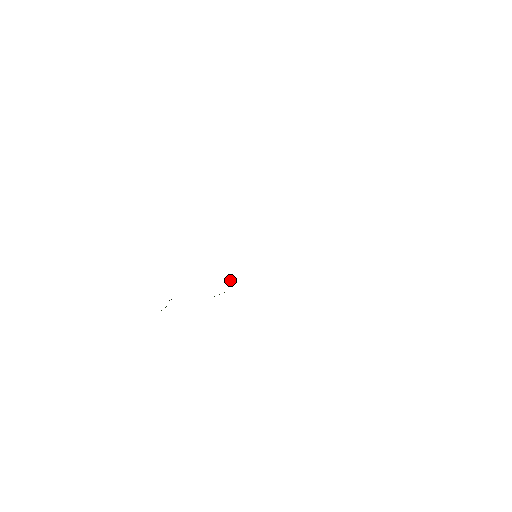
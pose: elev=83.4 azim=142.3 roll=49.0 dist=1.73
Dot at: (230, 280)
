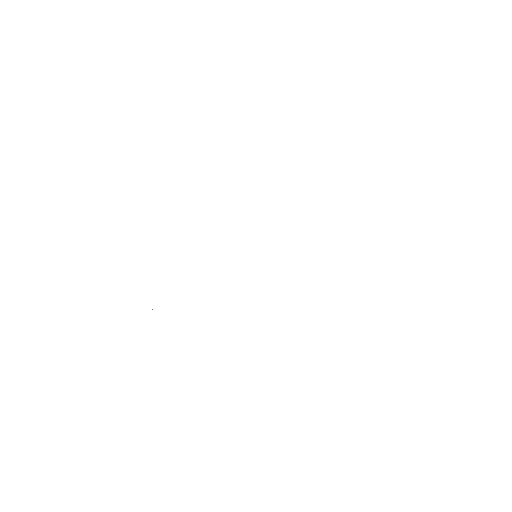
Dot at: occluded
